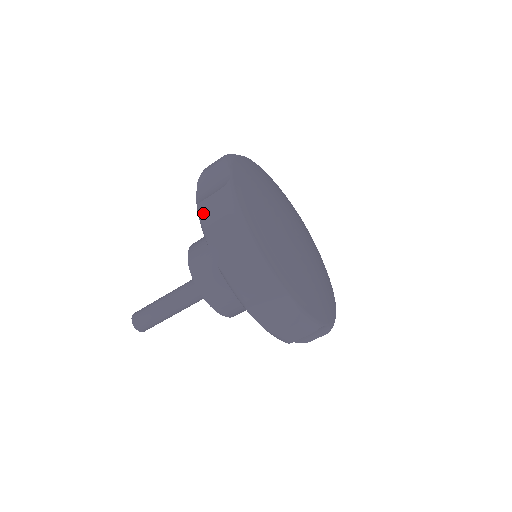
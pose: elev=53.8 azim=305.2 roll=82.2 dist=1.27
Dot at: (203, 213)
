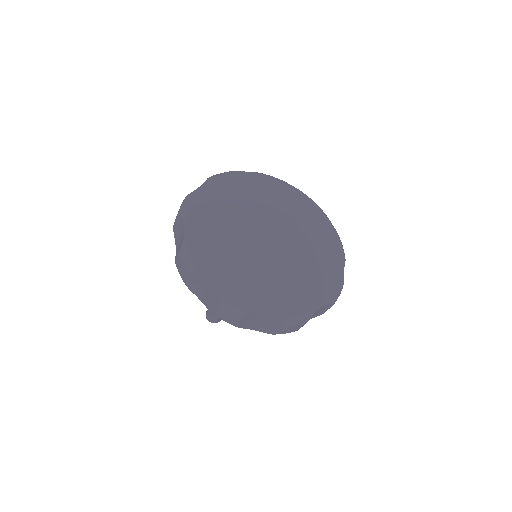
Dot at: (224, 320)
